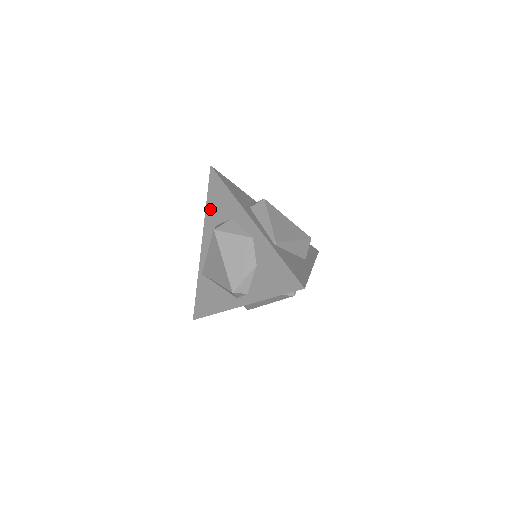
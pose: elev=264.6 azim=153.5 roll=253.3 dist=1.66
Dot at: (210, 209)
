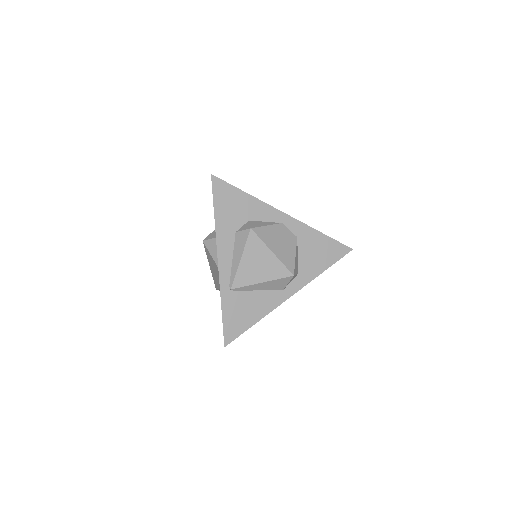
Dot at: occluded
